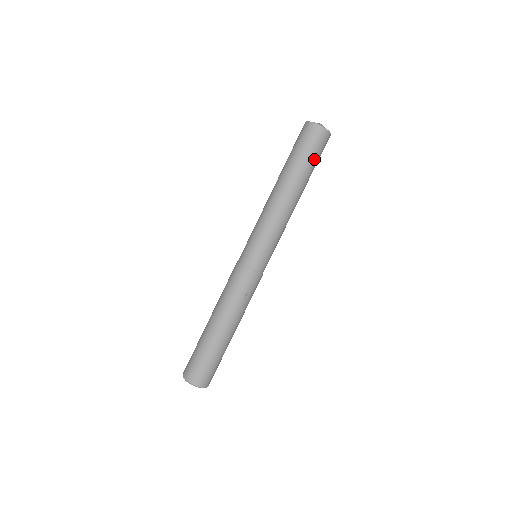
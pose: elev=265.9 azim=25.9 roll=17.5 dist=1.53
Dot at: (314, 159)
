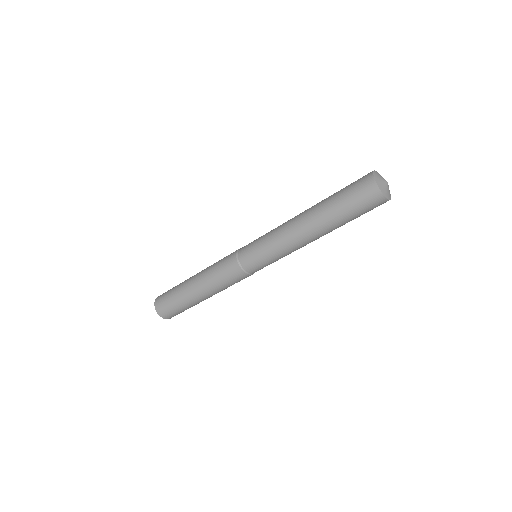
Dot at: occluded
